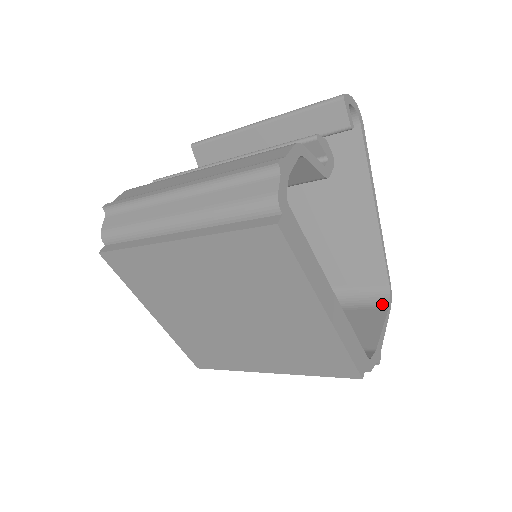
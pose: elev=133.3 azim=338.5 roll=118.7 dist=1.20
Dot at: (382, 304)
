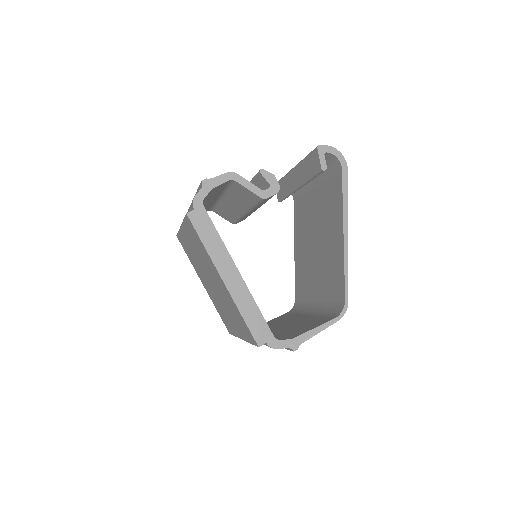
Dot at: (335, 316)
